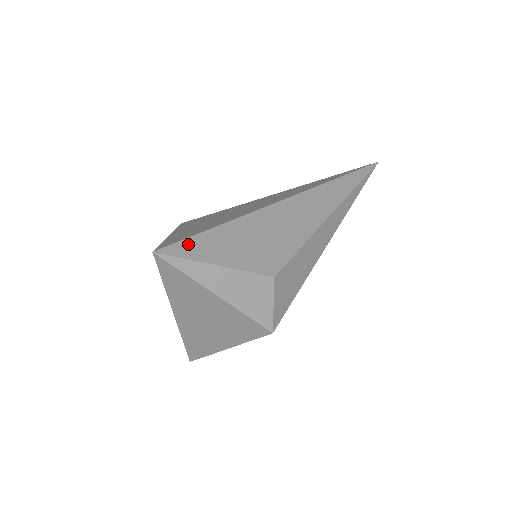
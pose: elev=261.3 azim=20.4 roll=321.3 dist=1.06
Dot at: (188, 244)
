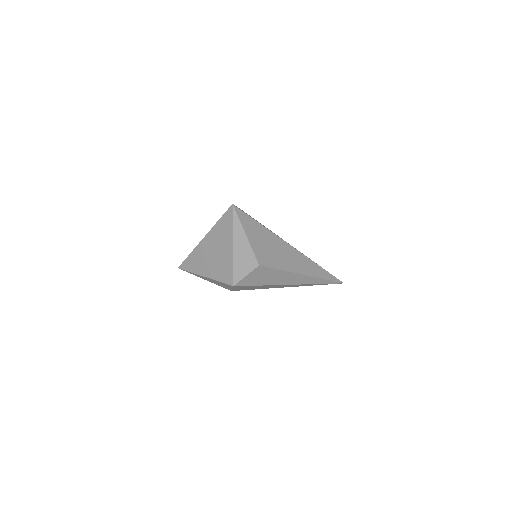
Dot at: (245, 216)
